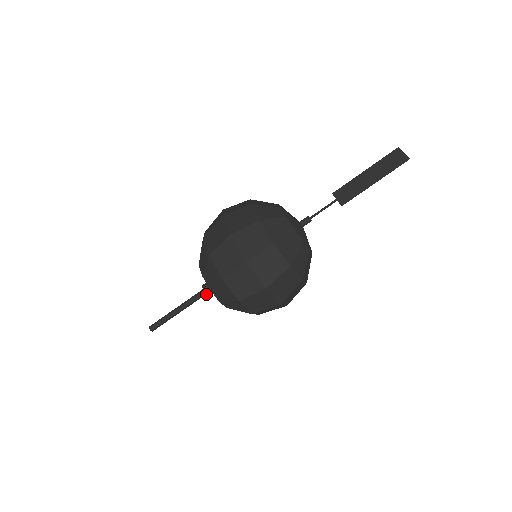
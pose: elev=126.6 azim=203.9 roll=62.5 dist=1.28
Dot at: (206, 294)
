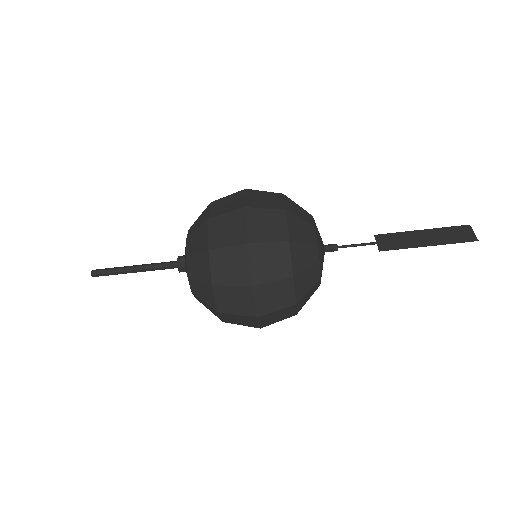
Dot at: (177, 266)
